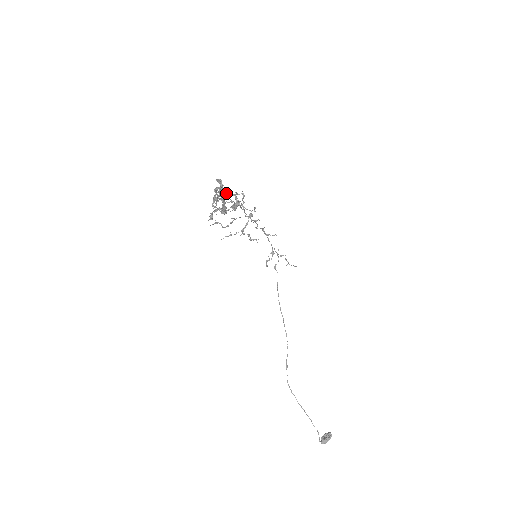
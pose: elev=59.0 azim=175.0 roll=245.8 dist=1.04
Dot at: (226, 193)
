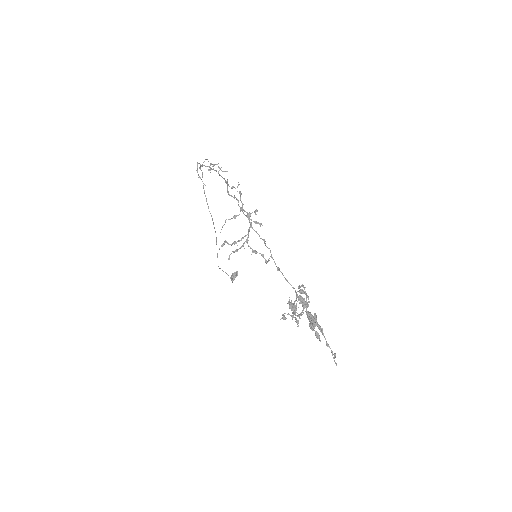
Dot at: (297, 294)
